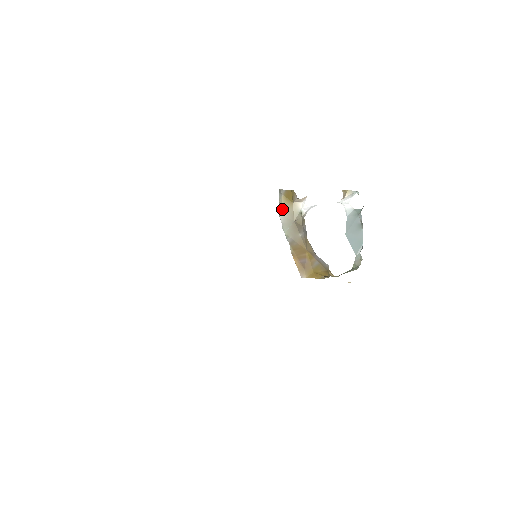
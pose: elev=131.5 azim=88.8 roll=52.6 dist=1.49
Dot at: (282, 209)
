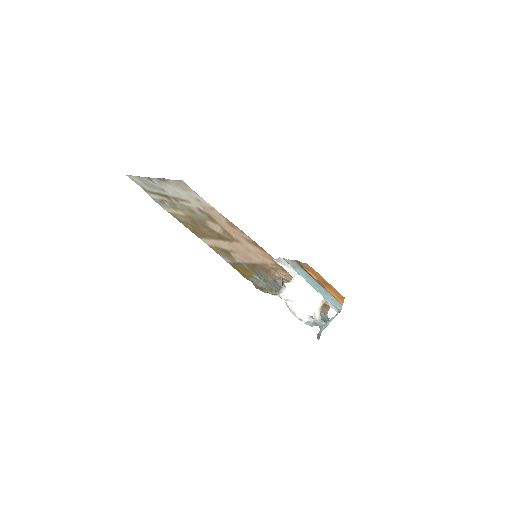
Dot at: occluded
